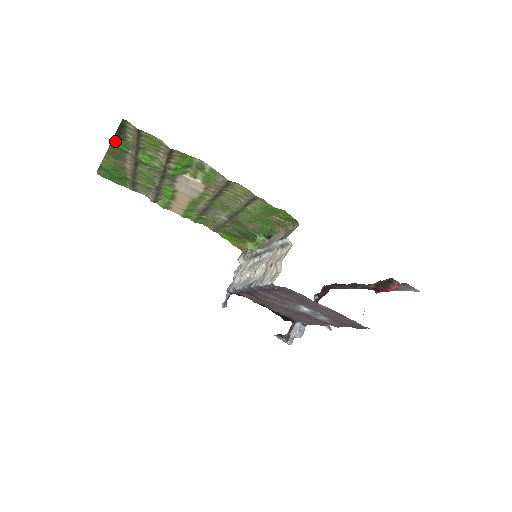
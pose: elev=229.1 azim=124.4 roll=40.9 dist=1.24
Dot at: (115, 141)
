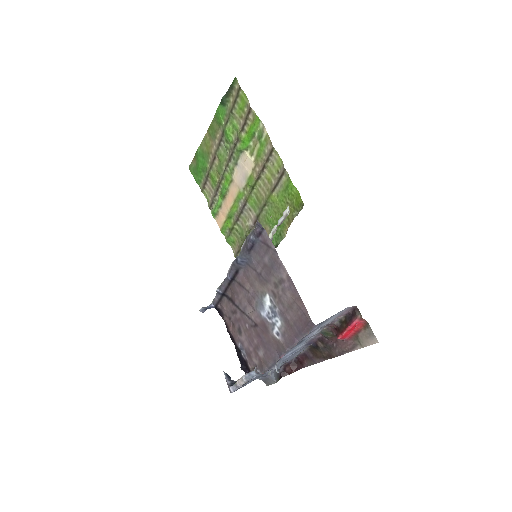
Dot at: (220, 107)
